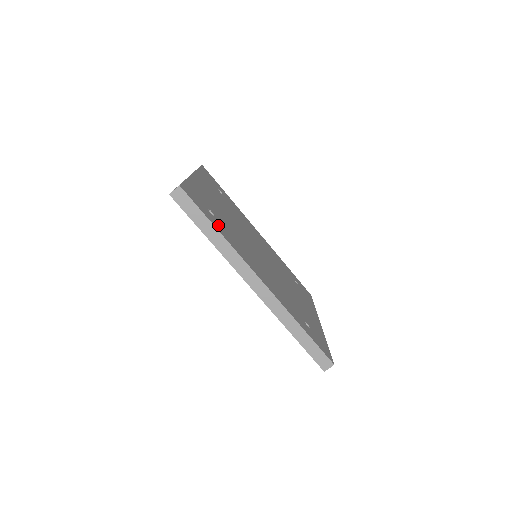
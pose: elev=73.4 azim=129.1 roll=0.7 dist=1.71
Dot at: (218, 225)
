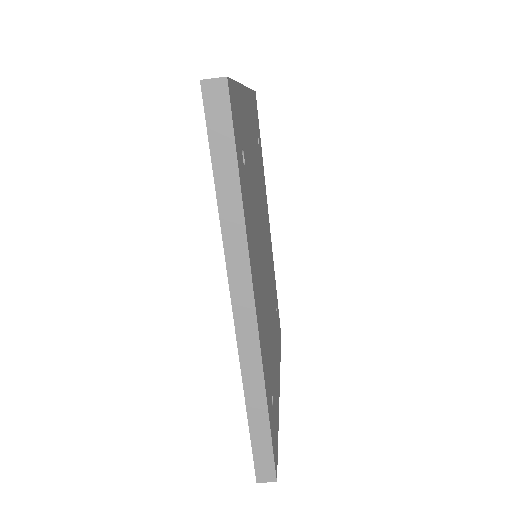
Dot at: (244, 183)
